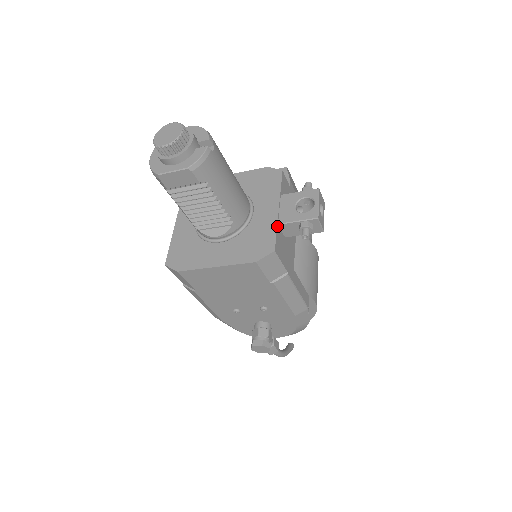
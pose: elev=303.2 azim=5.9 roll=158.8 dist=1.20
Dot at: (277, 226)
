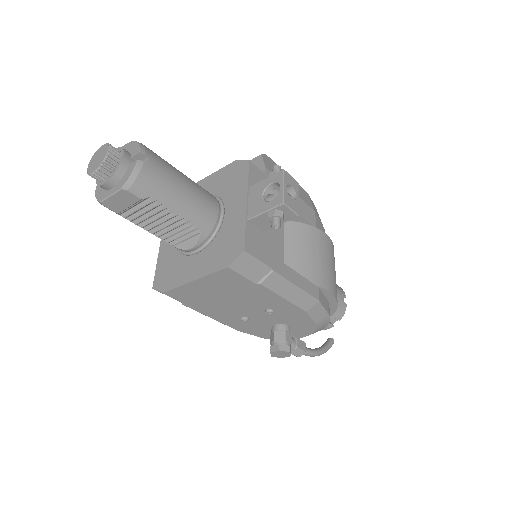
Dot at: (246, 222)
